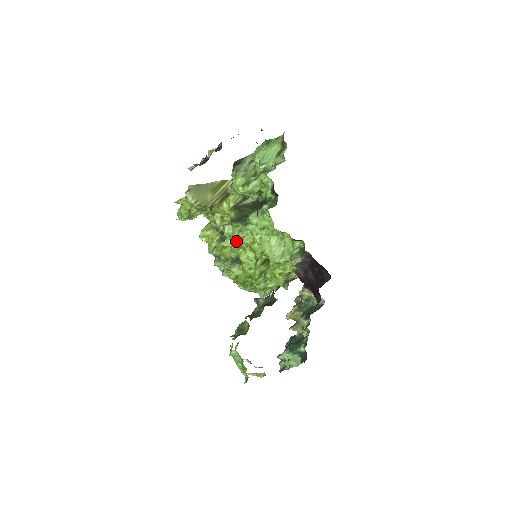
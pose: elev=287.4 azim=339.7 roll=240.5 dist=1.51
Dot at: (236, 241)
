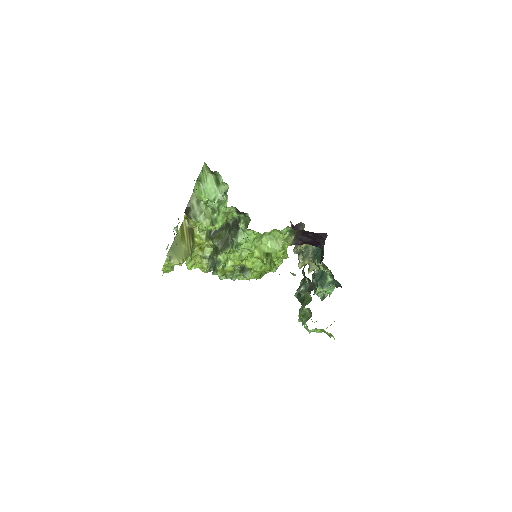
Dot at: (235, 260)
